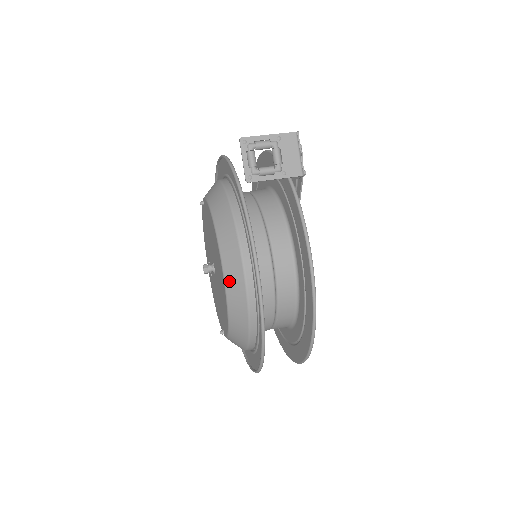
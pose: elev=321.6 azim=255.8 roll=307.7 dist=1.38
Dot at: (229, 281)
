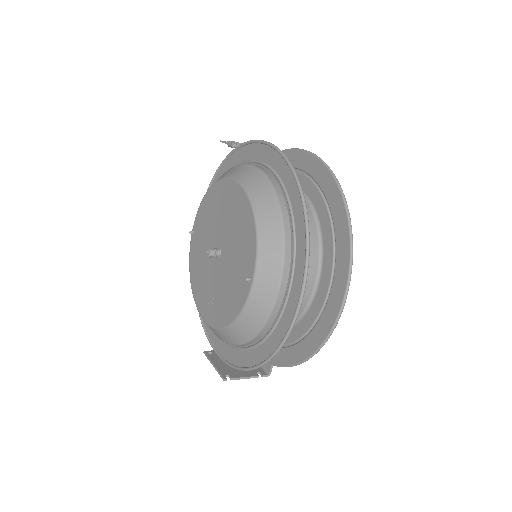
Dot at: (243, 178)
